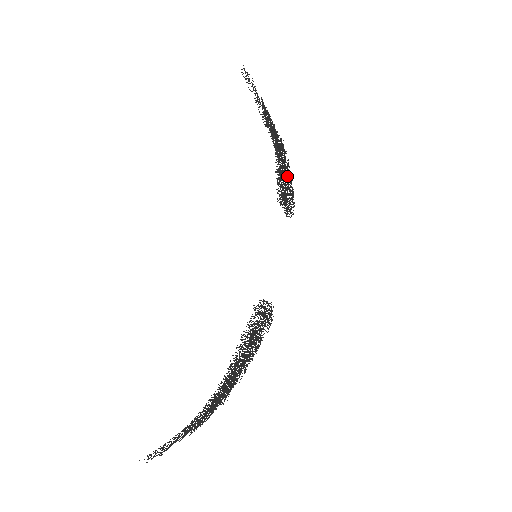
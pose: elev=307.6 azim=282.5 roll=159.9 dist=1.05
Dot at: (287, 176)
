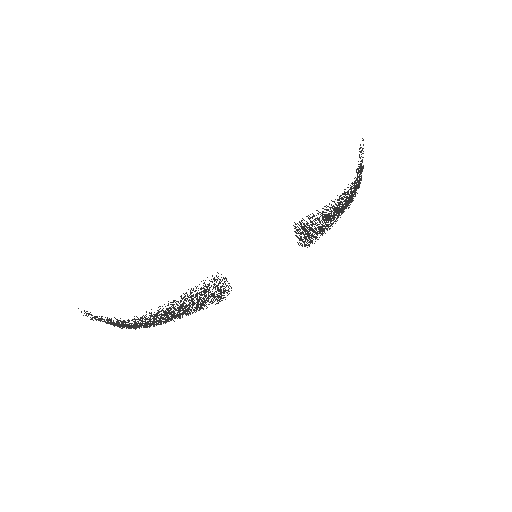
Dot at: occluded
